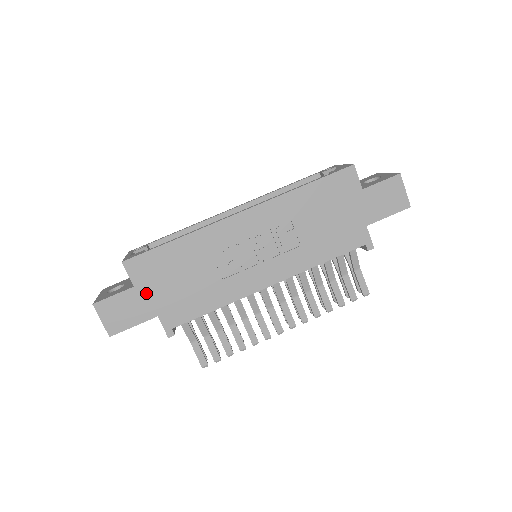
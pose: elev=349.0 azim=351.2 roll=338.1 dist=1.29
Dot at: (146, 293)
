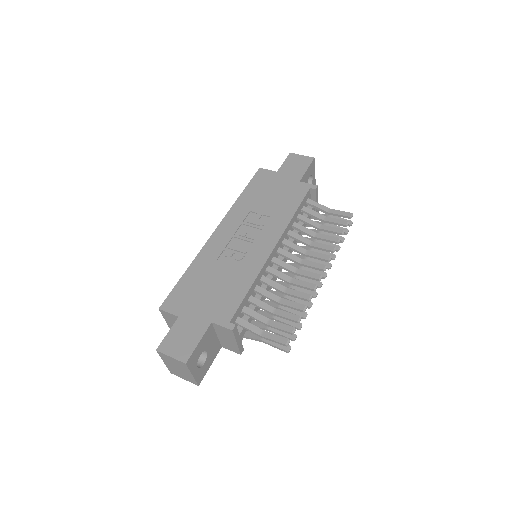
Dot at: (191, 314)
